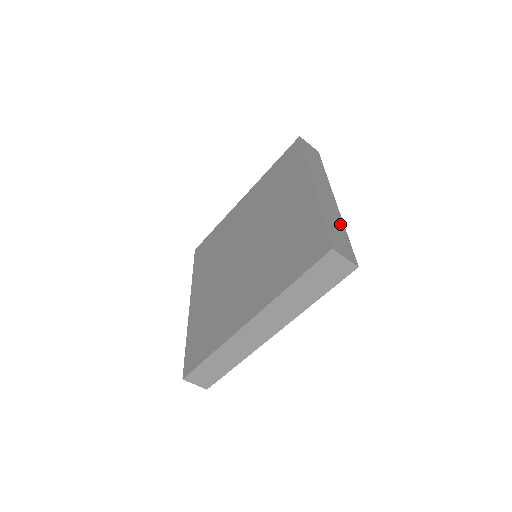
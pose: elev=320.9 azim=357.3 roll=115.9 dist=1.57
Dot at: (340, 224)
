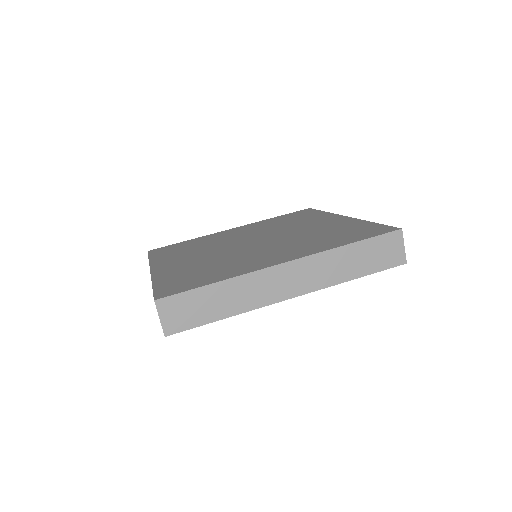
Dot at: occluded
